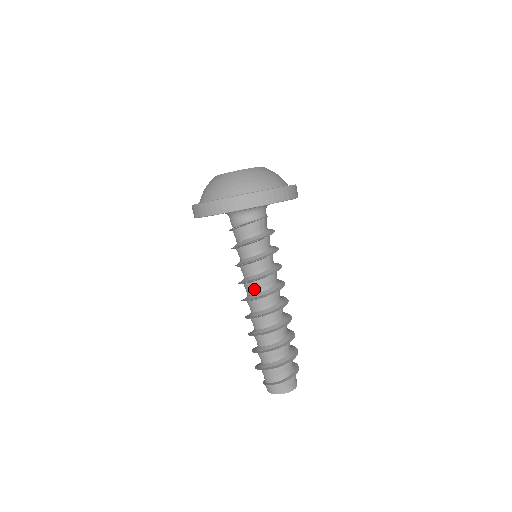
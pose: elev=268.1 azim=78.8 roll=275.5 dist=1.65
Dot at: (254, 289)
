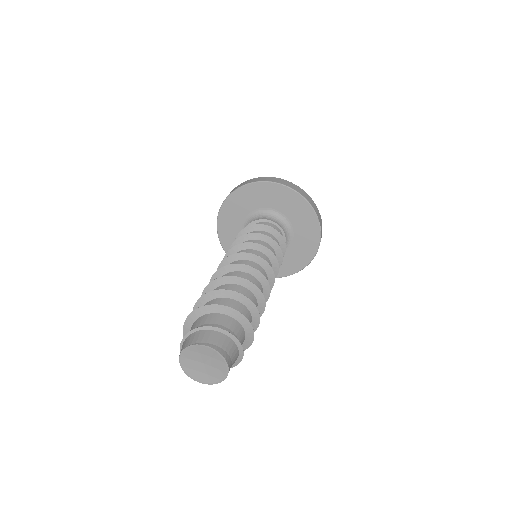
Dot at: occluded
